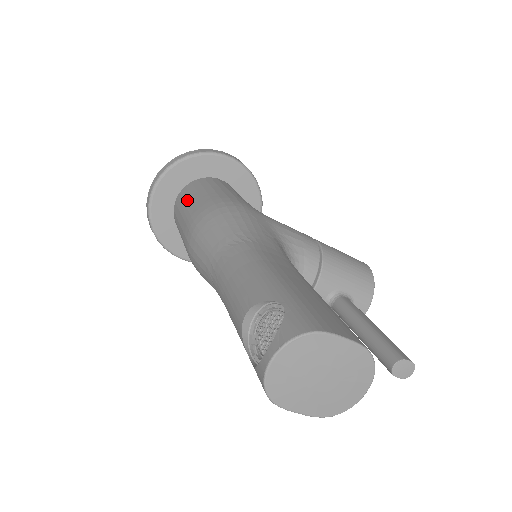
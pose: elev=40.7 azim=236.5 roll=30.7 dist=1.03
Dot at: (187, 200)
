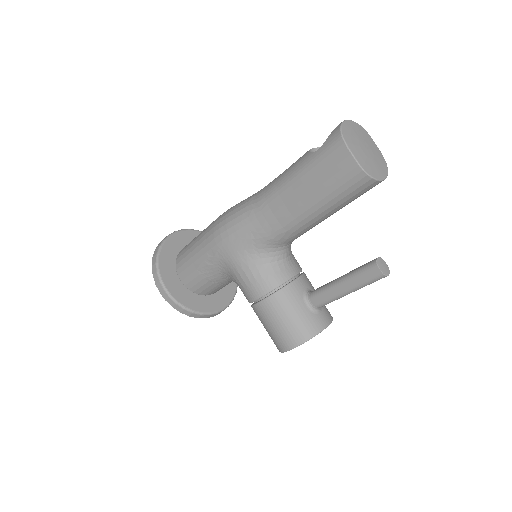
Dot at: occluded
